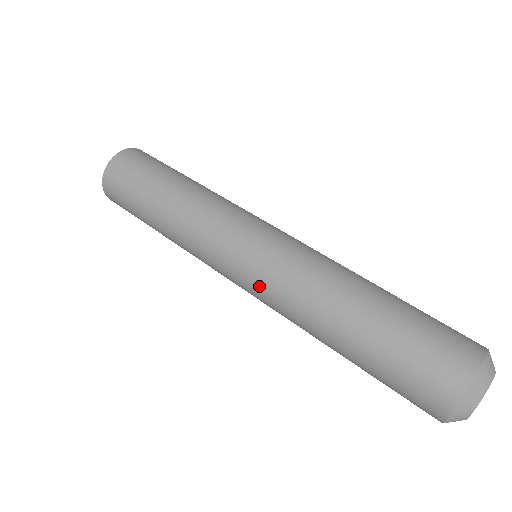
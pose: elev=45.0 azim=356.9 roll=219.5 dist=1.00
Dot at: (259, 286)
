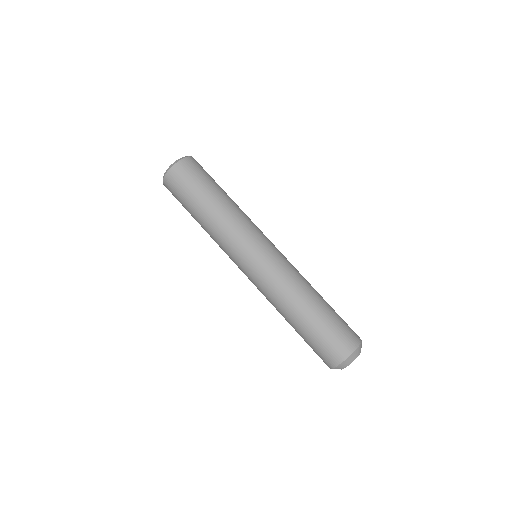
Dot at: (260, 276)
